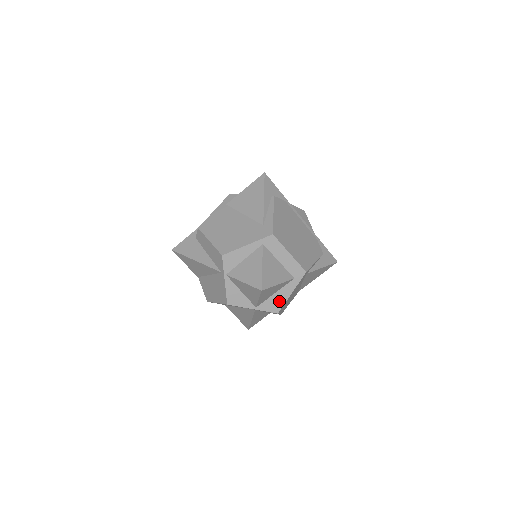
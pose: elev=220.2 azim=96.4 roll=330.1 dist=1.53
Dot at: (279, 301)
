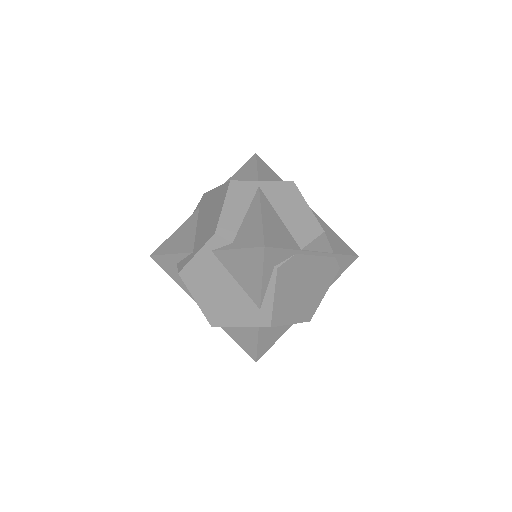
Dot at: occluded
